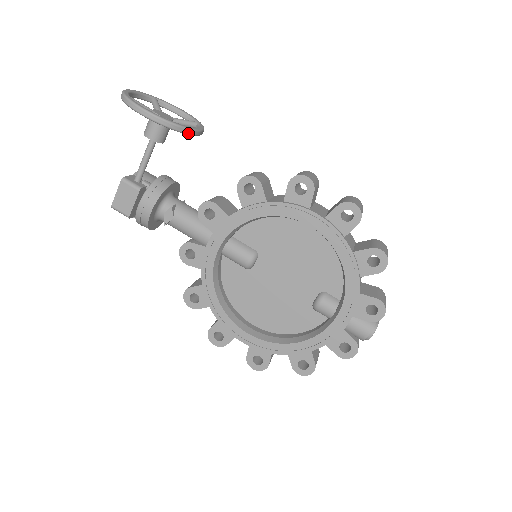
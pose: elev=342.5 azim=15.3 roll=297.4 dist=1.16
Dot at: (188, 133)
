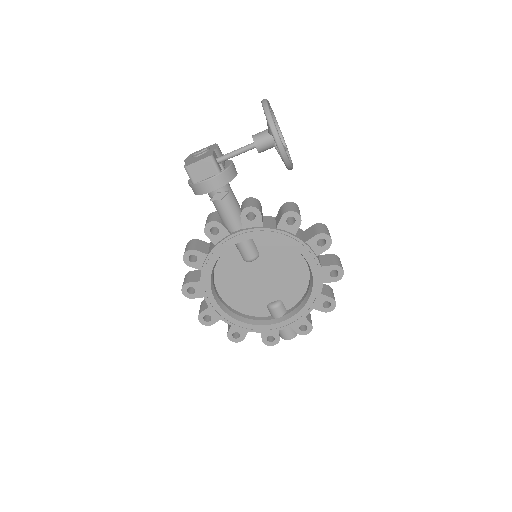
Dot at: (289, 169)
